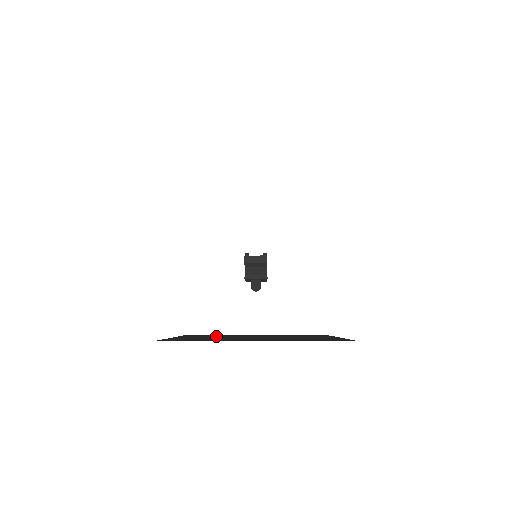
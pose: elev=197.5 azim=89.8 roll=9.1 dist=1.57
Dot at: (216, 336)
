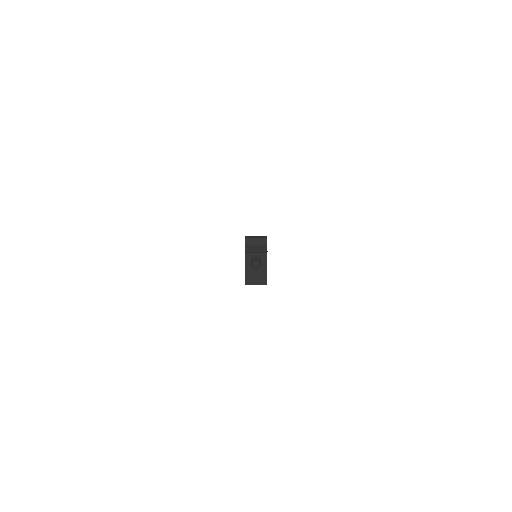
Dot at: occluded
